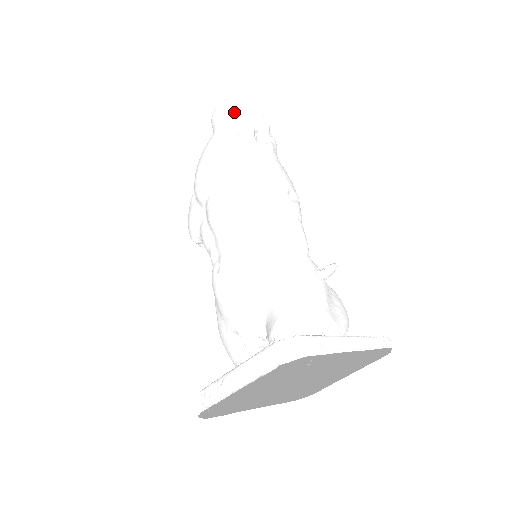
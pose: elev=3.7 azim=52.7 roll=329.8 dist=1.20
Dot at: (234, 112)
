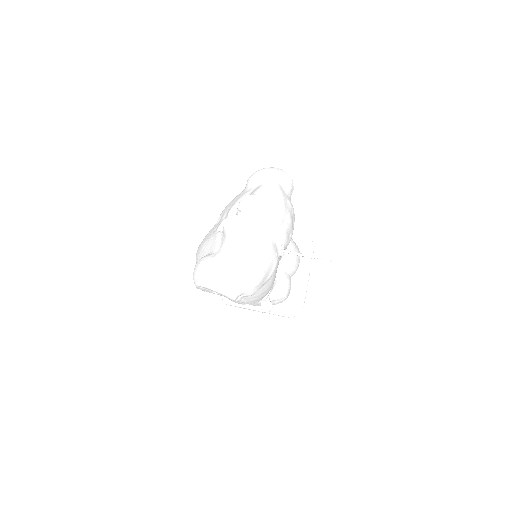
Dot at: occluded
